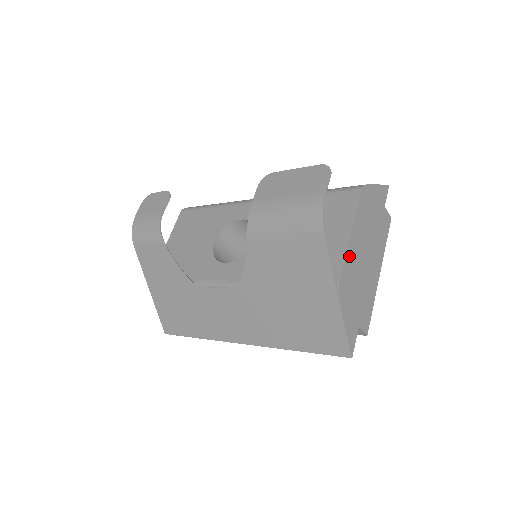
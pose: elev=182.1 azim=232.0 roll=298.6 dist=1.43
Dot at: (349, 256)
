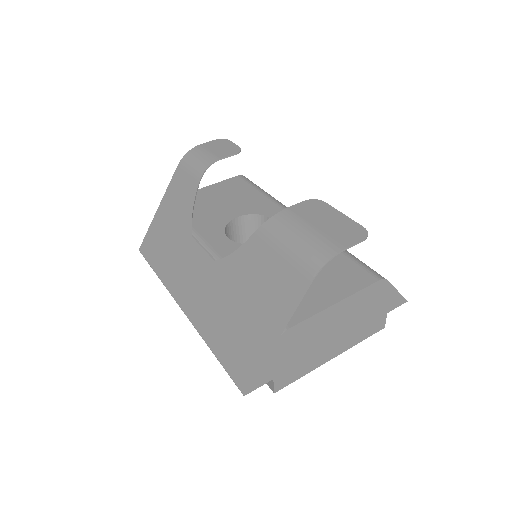
Dot at: (318, 317)
